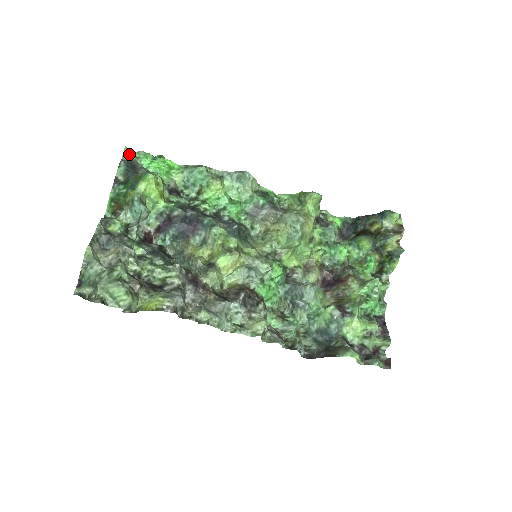
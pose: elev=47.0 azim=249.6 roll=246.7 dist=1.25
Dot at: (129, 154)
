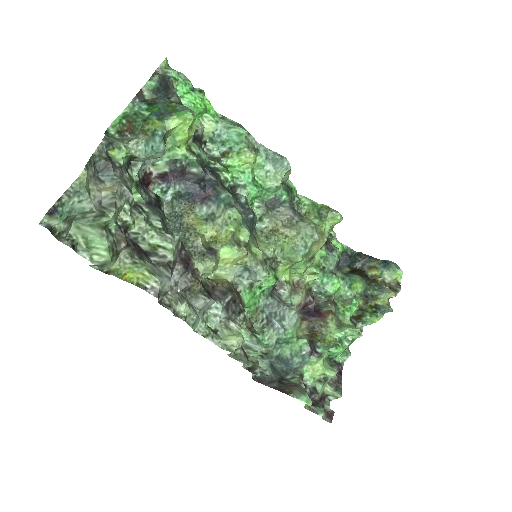
Dot at: (167, 69)
